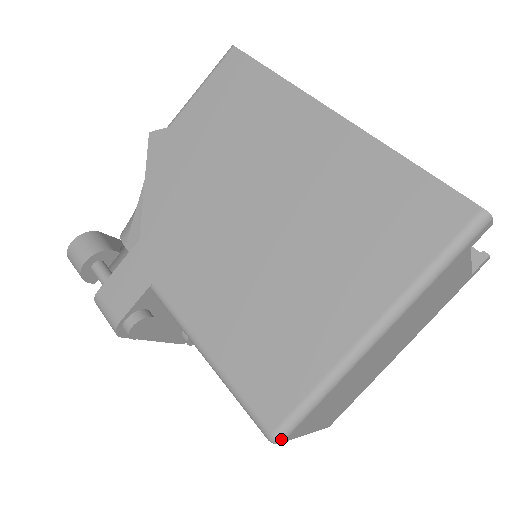
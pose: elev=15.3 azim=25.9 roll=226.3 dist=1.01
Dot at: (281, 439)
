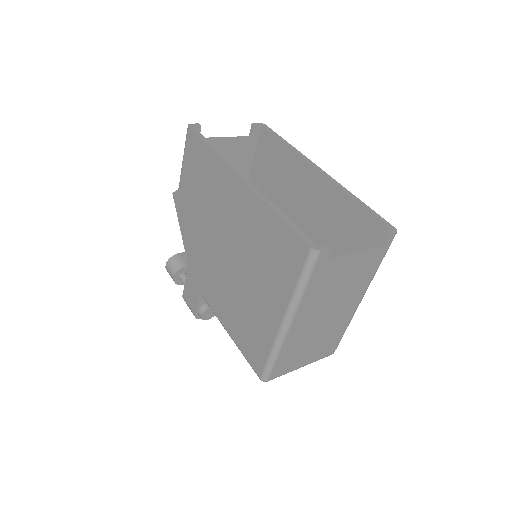
Dot at: (265, 380)
